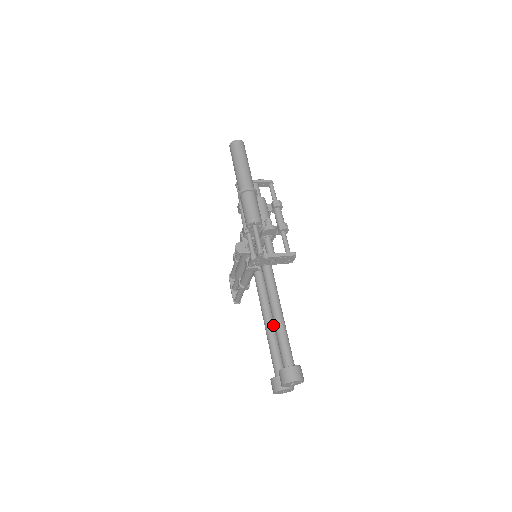
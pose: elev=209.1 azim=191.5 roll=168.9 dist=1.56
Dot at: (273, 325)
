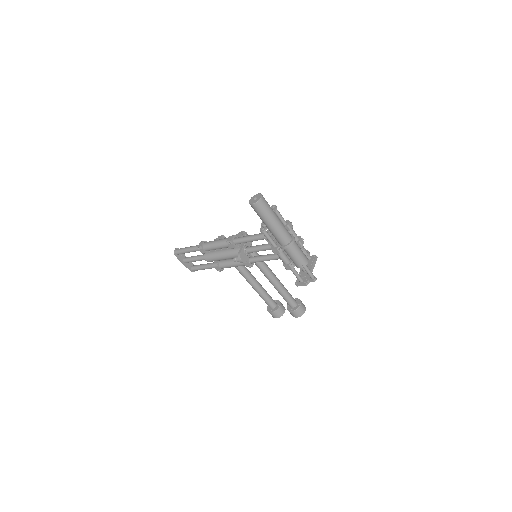
Dot at: (256, 280)
